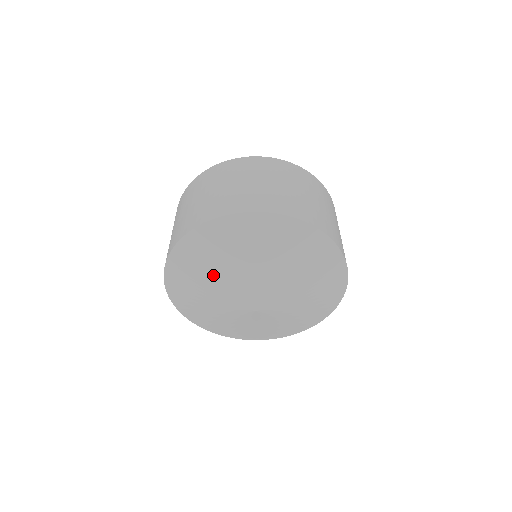
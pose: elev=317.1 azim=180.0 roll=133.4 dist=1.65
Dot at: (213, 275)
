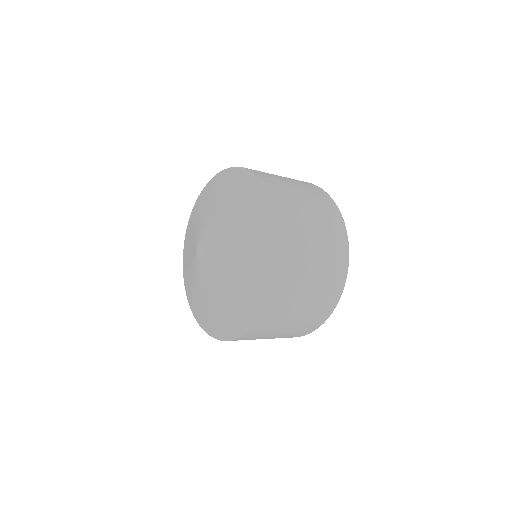
Dot at: (201, 214)
